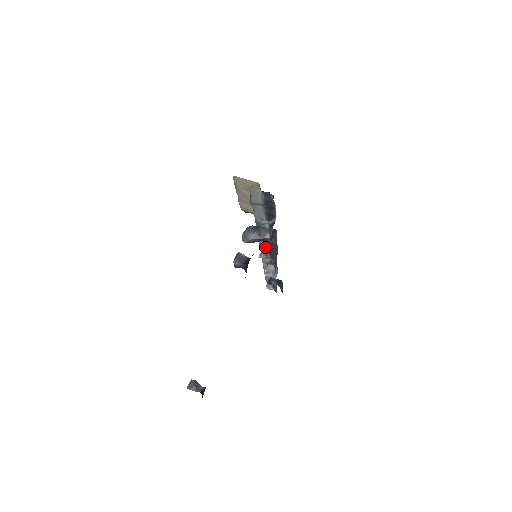
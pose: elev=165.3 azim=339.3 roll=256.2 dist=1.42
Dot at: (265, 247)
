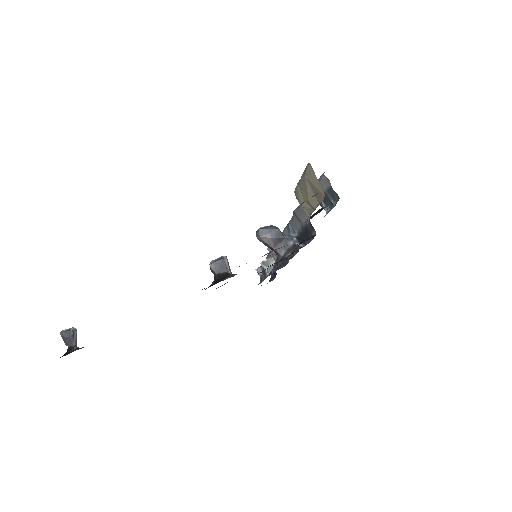
Dot at: occluded
